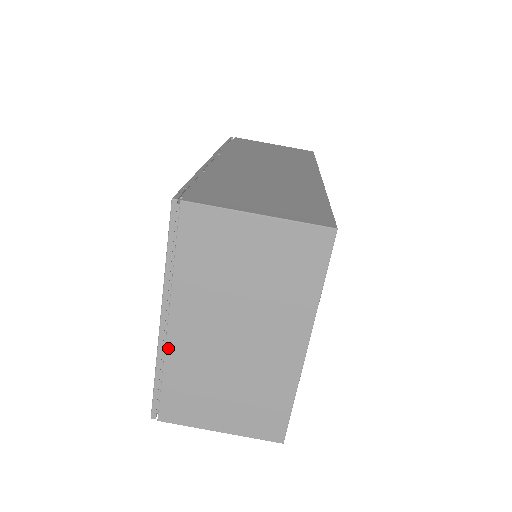
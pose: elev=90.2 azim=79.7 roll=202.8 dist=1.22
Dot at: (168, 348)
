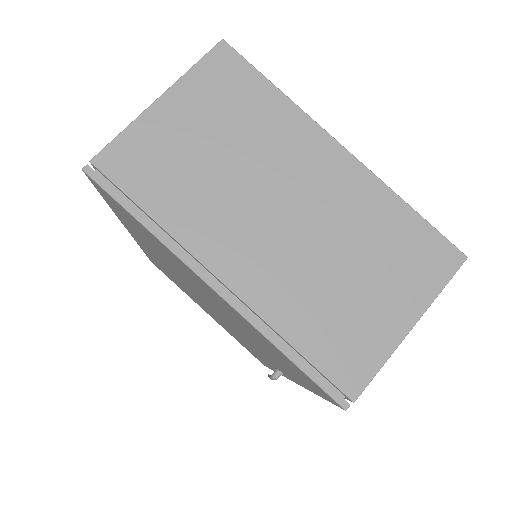
Dot at: (254, 306)
